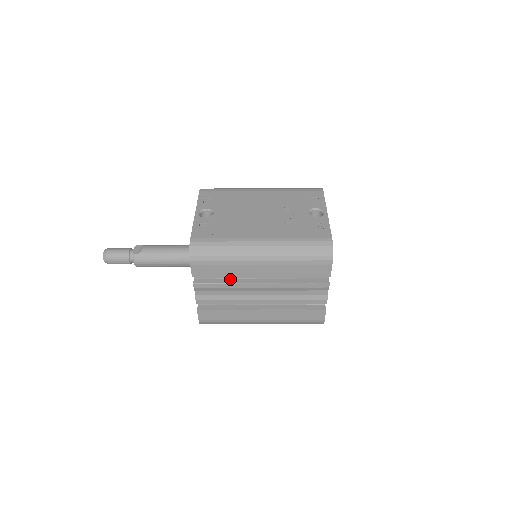
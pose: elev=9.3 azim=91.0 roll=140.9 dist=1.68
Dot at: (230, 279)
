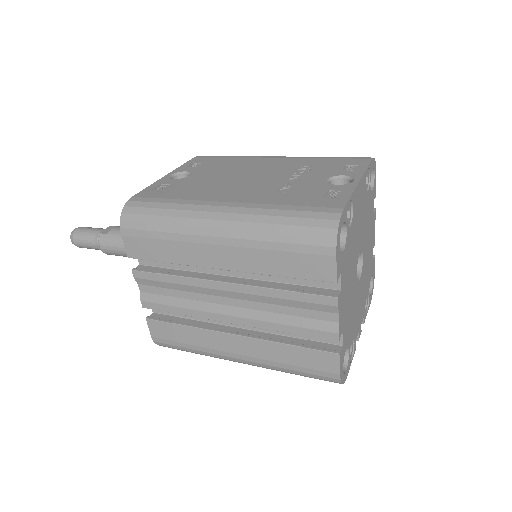
Dot at: (185, 271)
